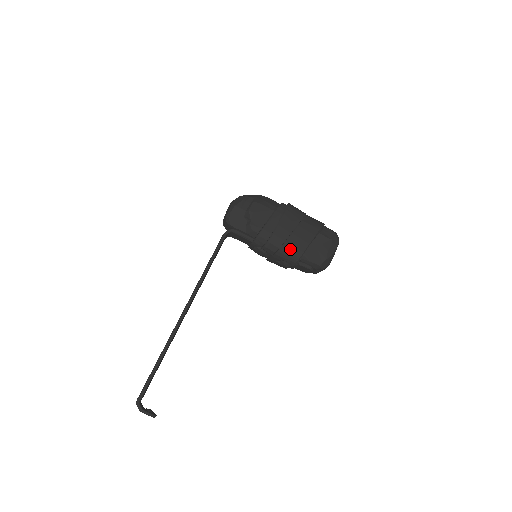
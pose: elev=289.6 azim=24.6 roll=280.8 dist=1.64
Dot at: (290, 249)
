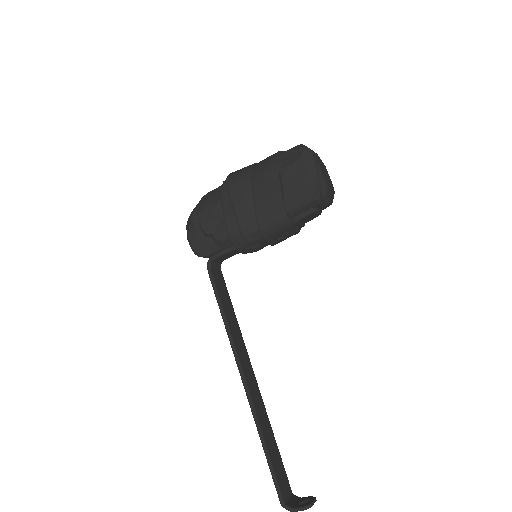
Dot at: (268, 220)
